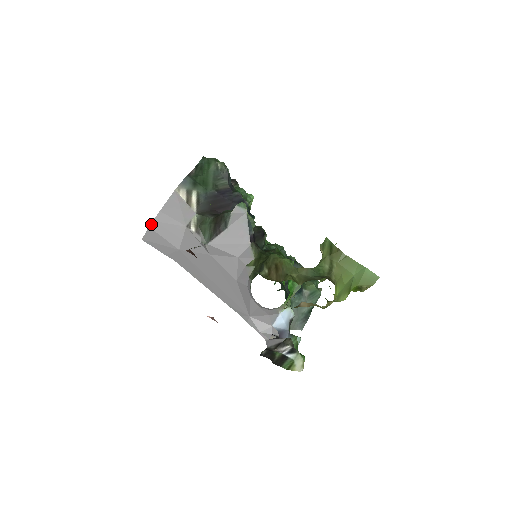
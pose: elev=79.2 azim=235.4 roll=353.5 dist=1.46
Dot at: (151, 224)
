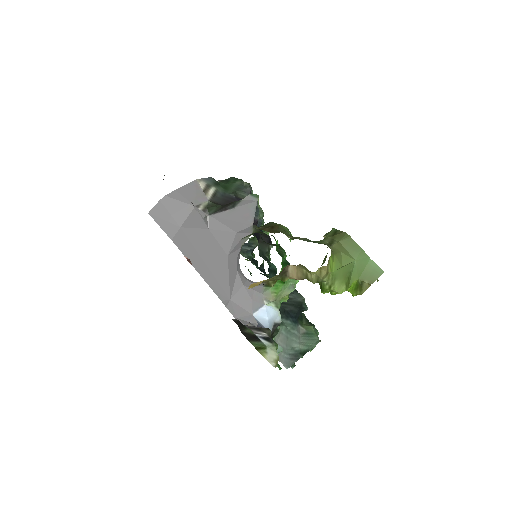
Dot at: (163, 198)
